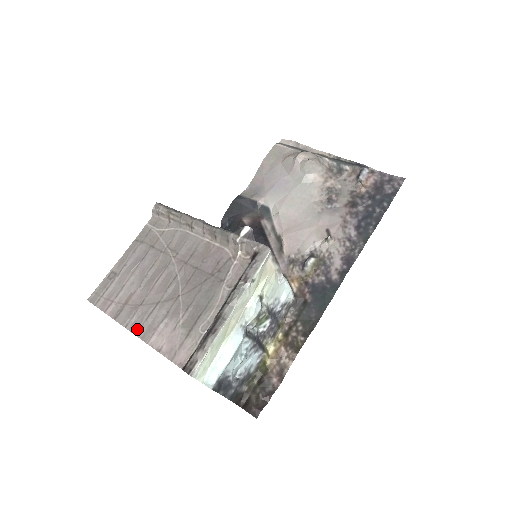
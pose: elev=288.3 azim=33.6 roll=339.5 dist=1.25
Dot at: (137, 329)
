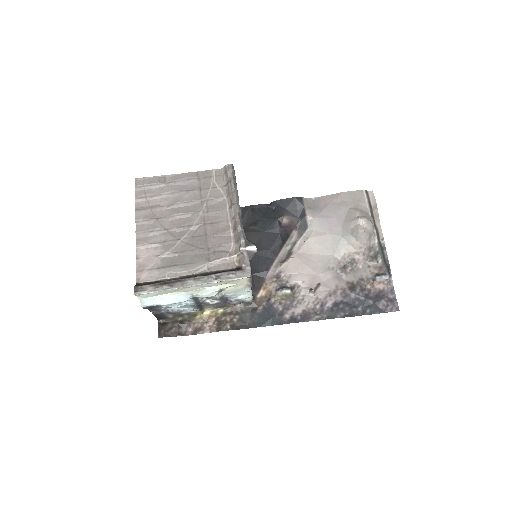
Dot at: (140, 231)
